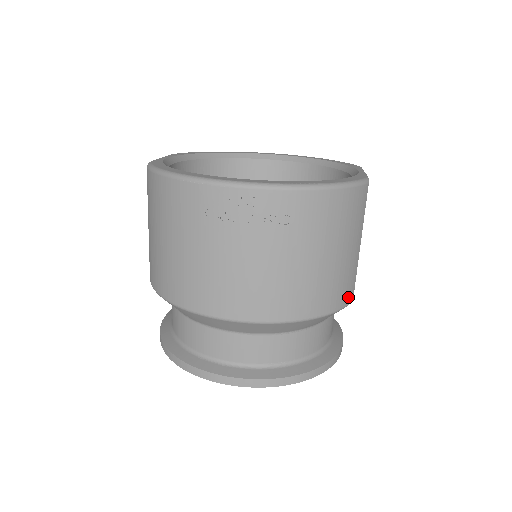
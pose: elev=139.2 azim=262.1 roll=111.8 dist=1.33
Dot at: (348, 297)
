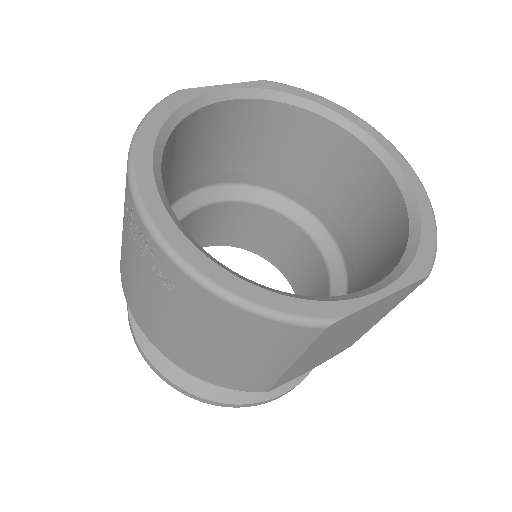
Dot at: (253, 388)
